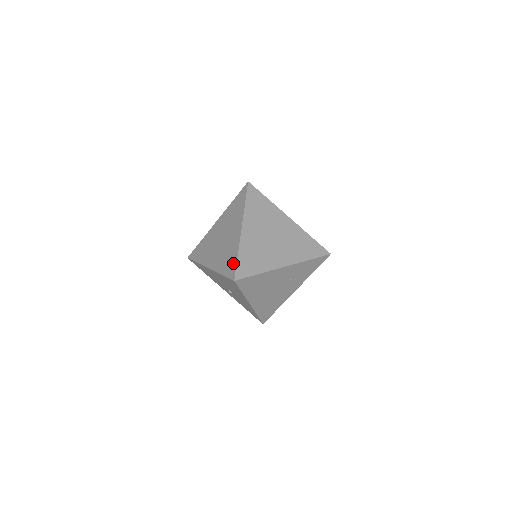
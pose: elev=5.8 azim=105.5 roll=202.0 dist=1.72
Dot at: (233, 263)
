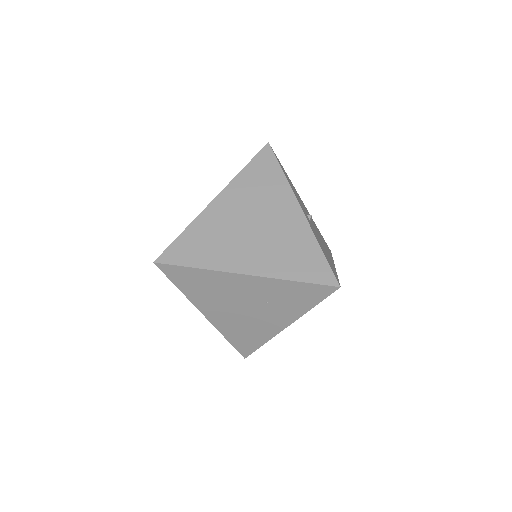
Dot at: (174, 240)
